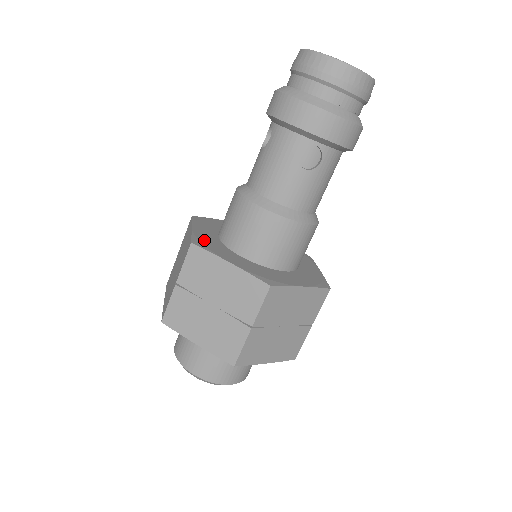
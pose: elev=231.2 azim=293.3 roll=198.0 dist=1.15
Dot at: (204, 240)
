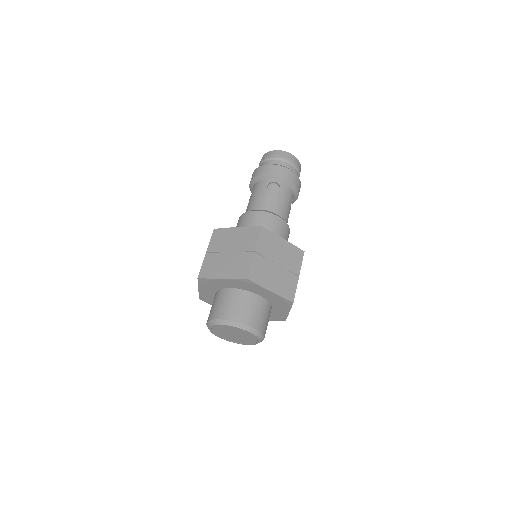
Dot at: occluded
